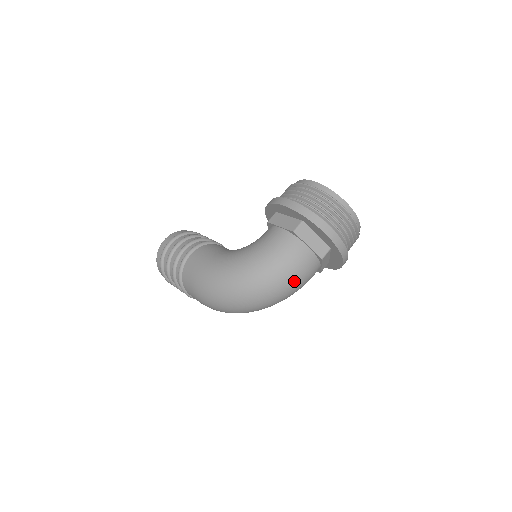
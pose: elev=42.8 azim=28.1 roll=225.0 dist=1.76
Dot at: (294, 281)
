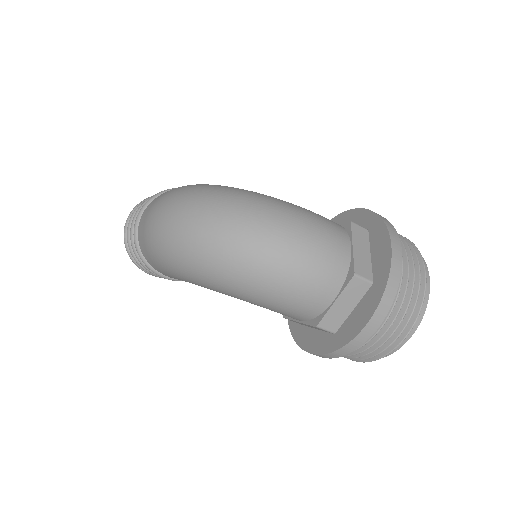
Dot at: (298, 252)
